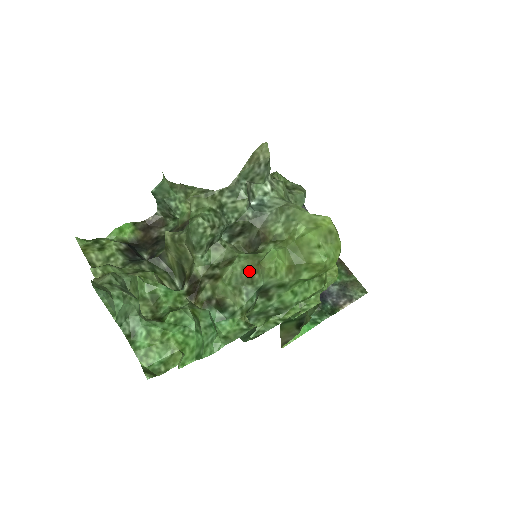
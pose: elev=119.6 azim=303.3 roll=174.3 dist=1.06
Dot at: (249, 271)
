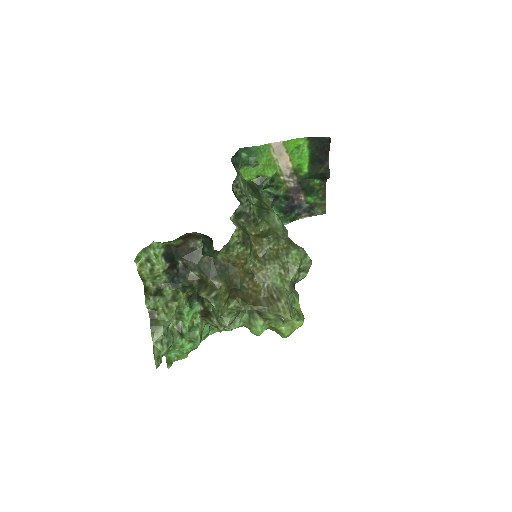
Dot at: (242, 325)
